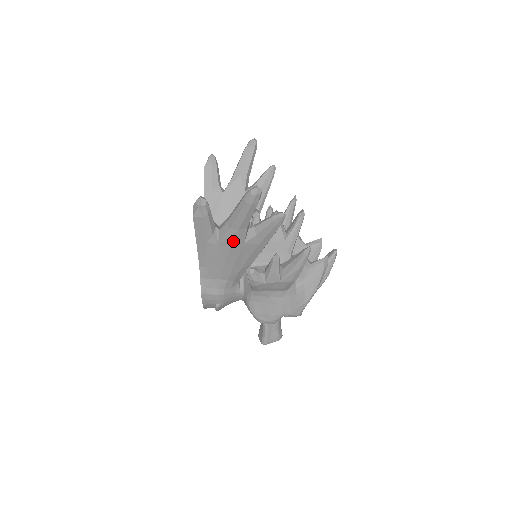
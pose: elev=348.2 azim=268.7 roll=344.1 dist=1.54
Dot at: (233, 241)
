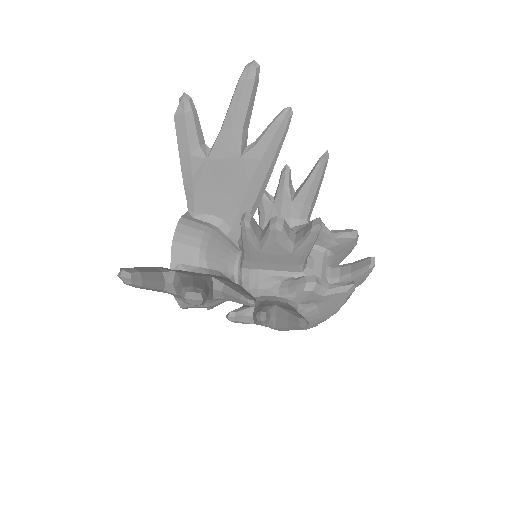
Dot at: occluded
